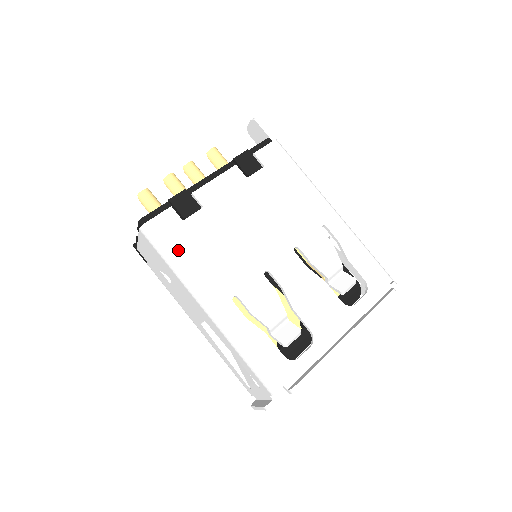
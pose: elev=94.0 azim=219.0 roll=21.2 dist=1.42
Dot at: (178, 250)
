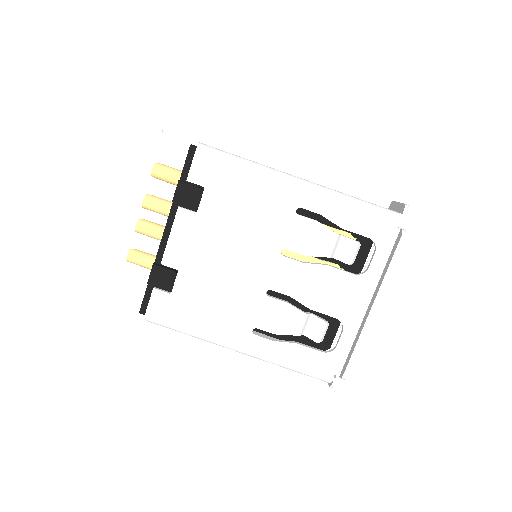
Dot at: (184, 321)
